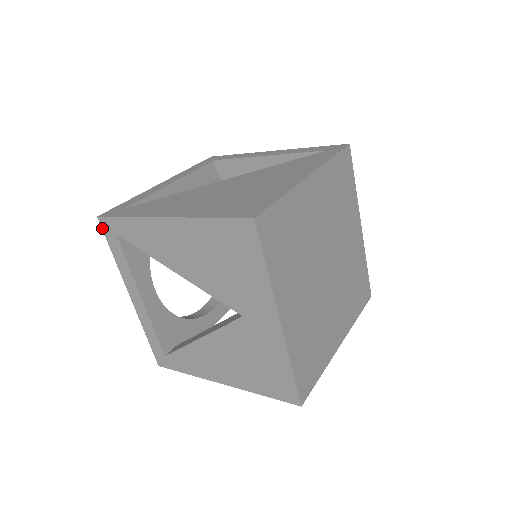
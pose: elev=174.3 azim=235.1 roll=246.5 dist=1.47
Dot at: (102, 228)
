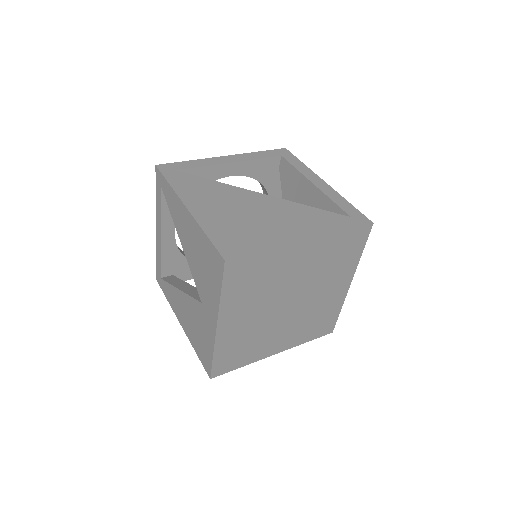
Dot at: (156, 174)
